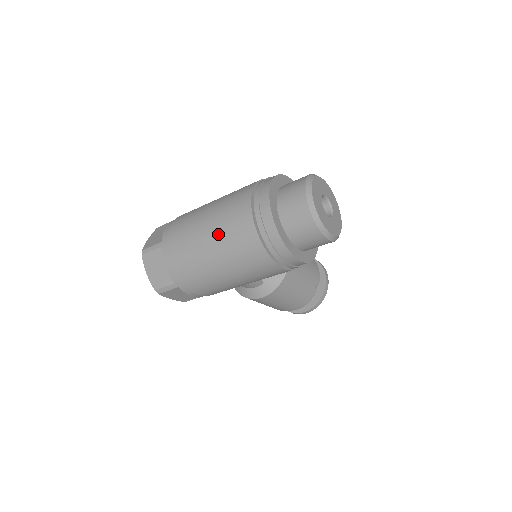
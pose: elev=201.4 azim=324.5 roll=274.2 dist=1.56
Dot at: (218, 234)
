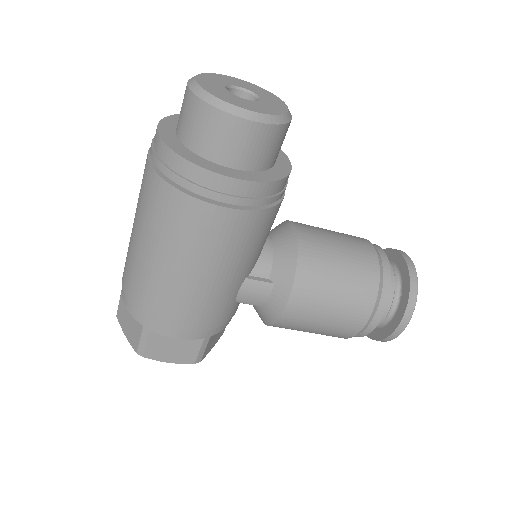
Dot at: (137, 217)
